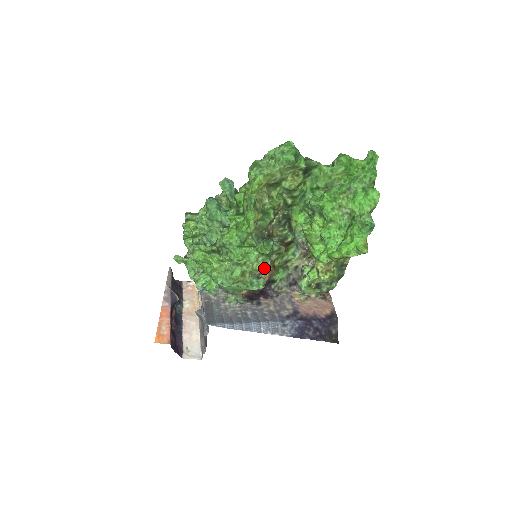
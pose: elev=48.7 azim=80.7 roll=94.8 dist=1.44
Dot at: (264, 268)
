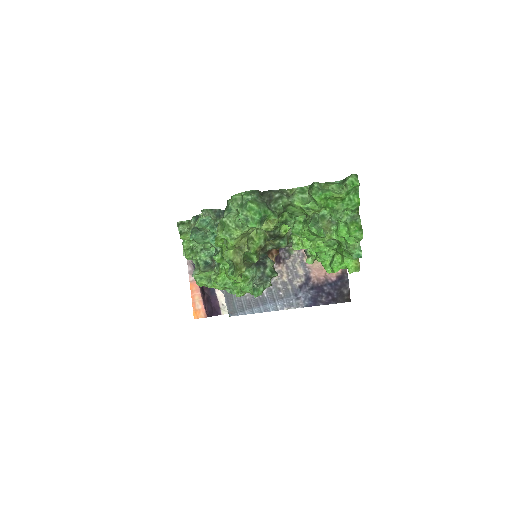
Dot at: occluded
